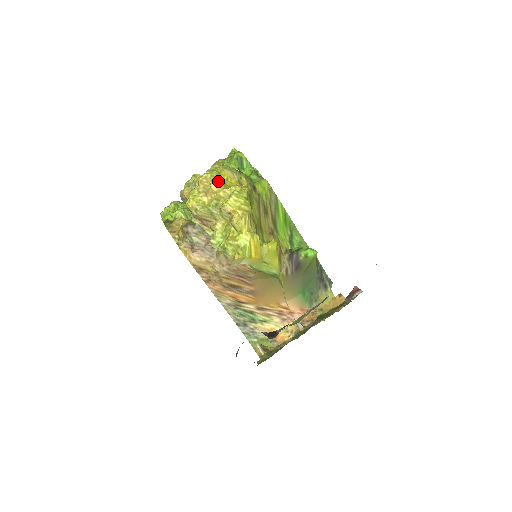
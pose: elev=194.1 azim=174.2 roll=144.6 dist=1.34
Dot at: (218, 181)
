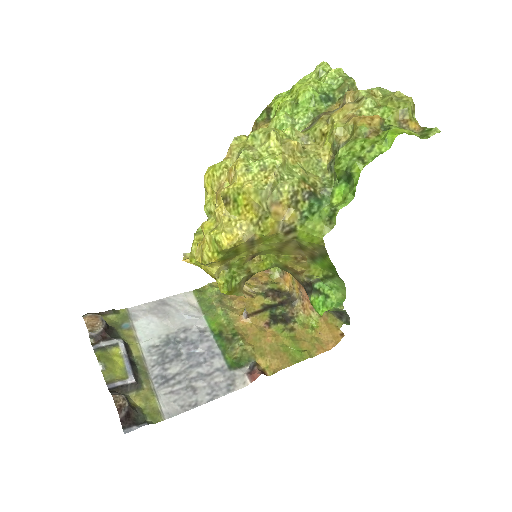
Dot at: (228, 200)
